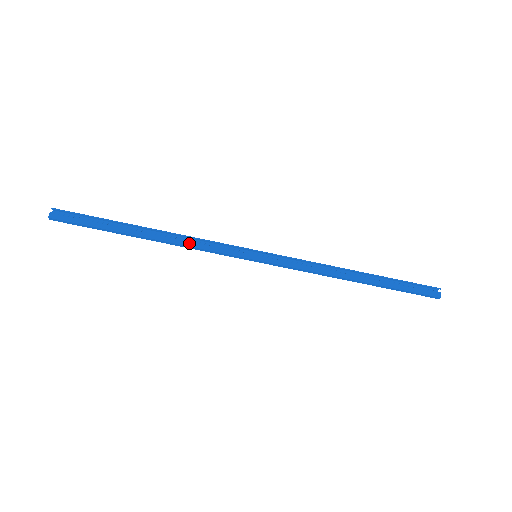
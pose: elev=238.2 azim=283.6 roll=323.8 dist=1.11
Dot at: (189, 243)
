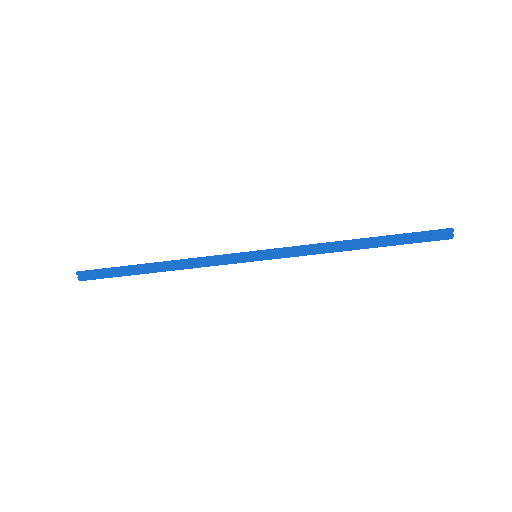
Dot at: (194, 266)
